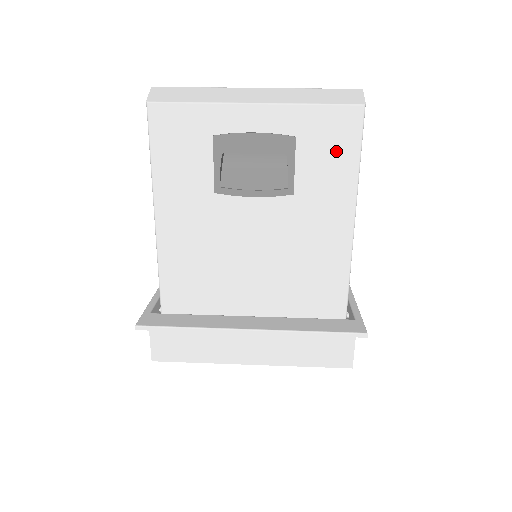
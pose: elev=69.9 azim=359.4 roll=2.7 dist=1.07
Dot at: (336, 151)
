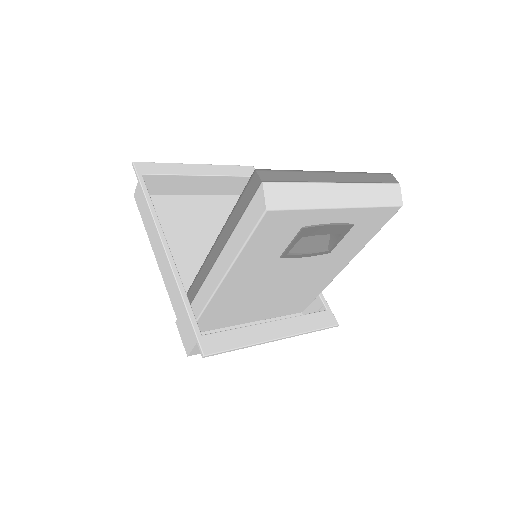
Dot at: (369, 229)
